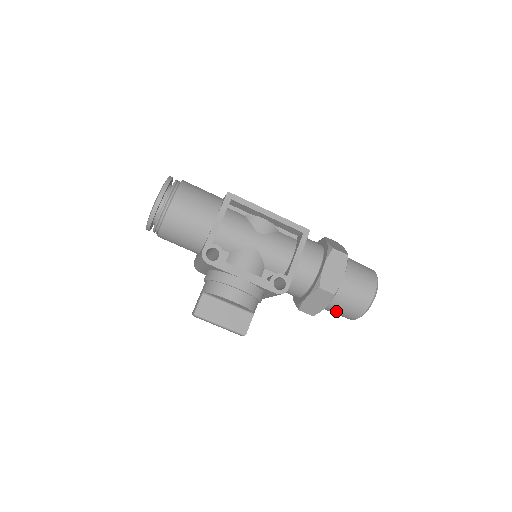
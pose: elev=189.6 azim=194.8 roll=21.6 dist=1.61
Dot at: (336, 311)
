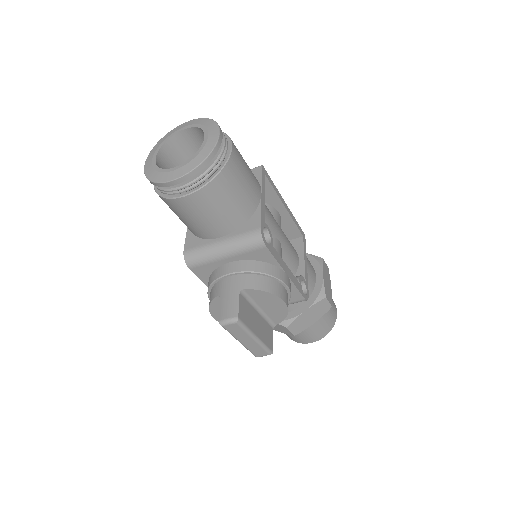
Dot at: (308, 331)
